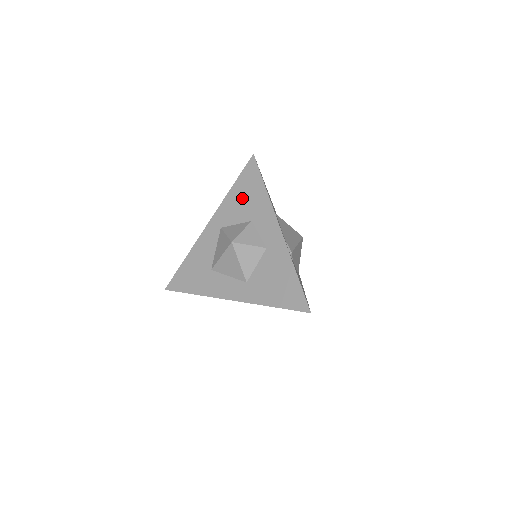
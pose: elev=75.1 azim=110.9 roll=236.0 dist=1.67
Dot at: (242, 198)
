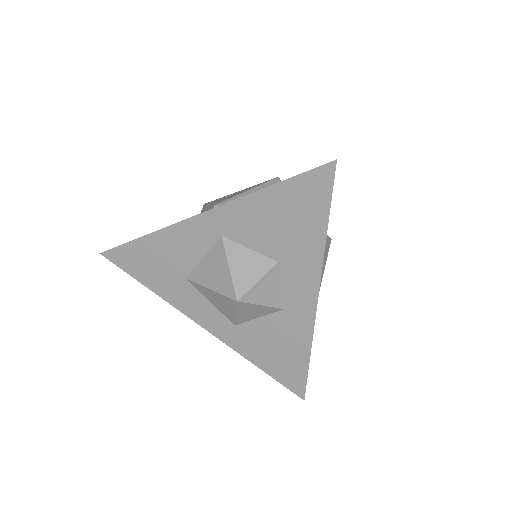
Dot at: (278, 219)
